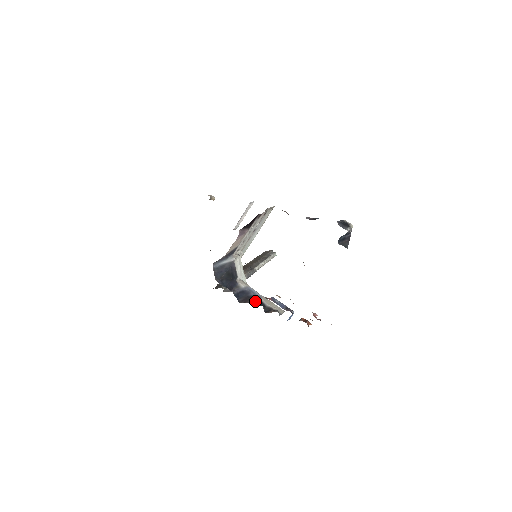
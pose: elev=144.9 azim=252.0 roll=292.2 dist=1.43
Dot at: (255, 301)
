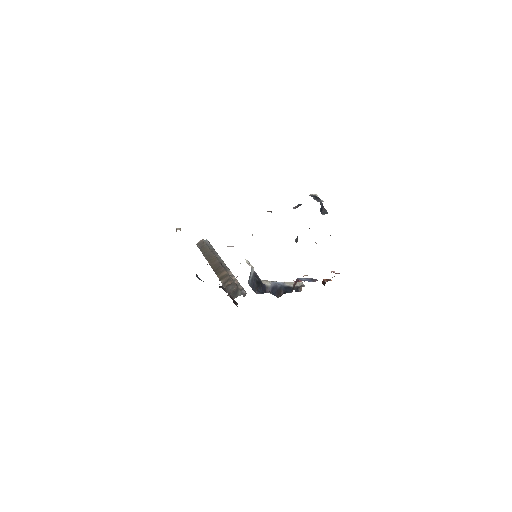
Dot at: (286, 289)
